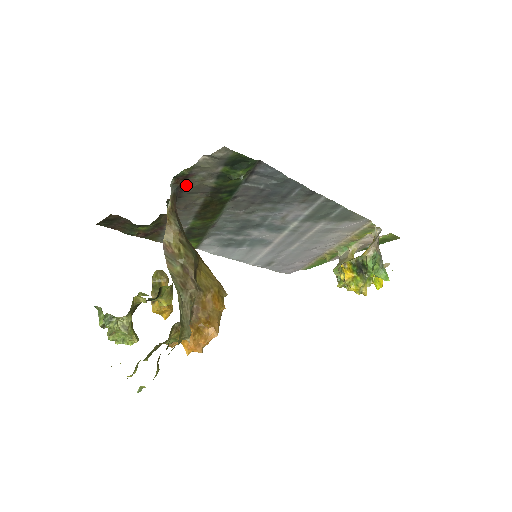
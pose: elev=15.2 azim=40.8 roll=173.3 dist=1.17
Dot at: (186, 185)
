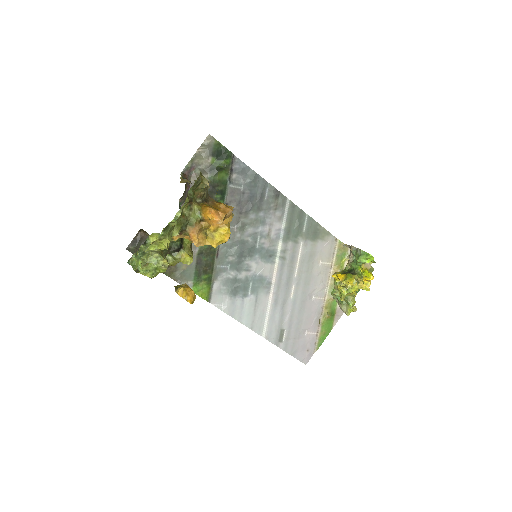
Dot at: (191, 181)
